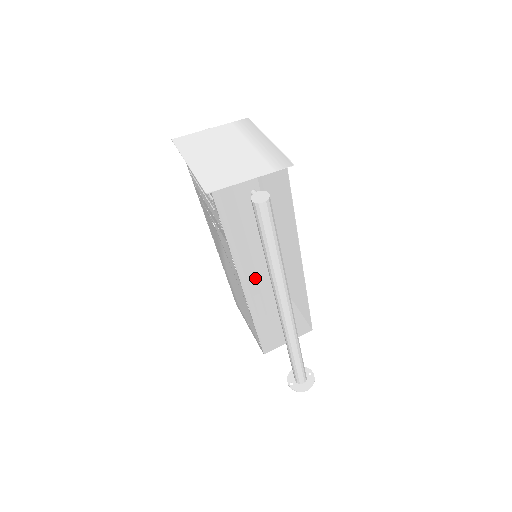
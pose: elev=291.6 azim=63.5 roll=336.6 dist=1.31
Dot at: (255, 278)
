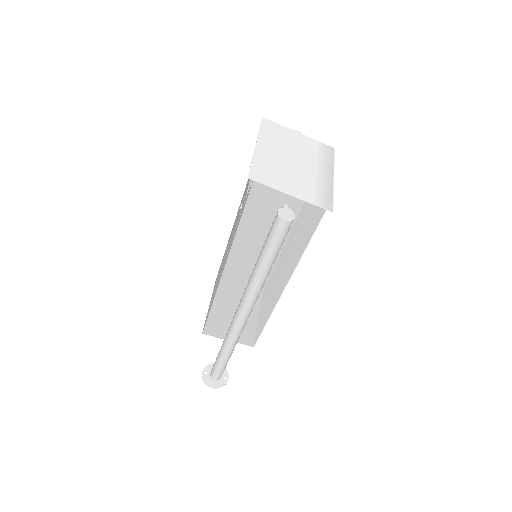
Dot at: (239, 271)
